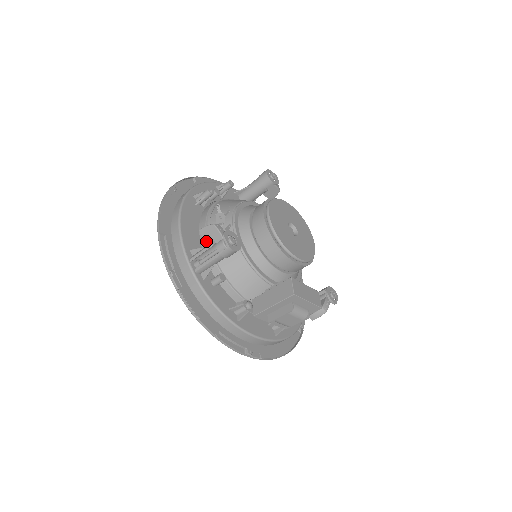
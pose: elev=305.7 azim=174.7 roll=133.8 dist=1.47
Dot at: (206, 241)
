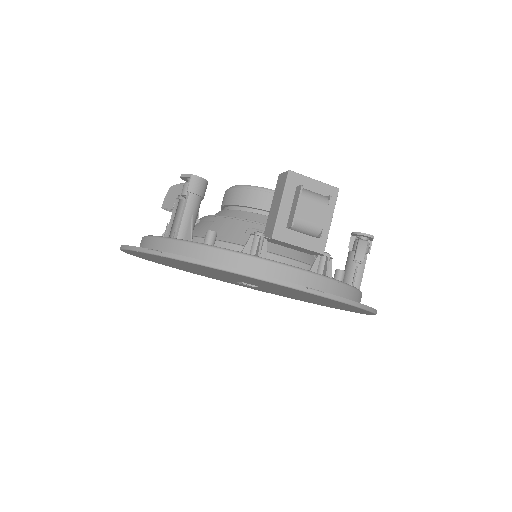
Dot at: (172, 206)
